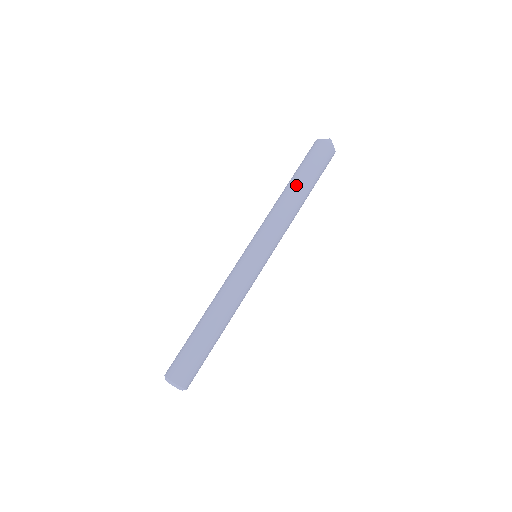
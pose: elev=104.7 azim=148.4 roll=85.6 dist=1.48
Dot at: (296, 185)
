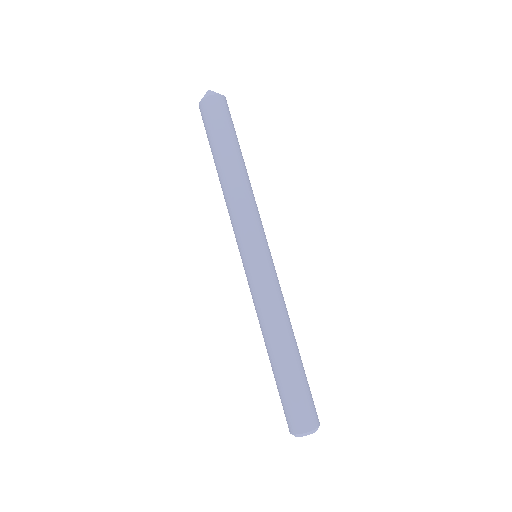
Dot at: (217, 166)
